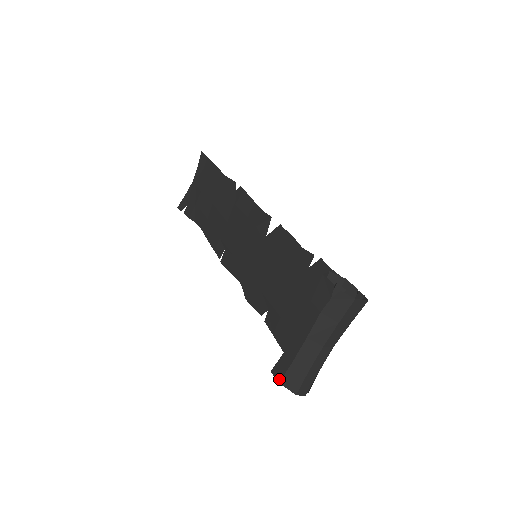
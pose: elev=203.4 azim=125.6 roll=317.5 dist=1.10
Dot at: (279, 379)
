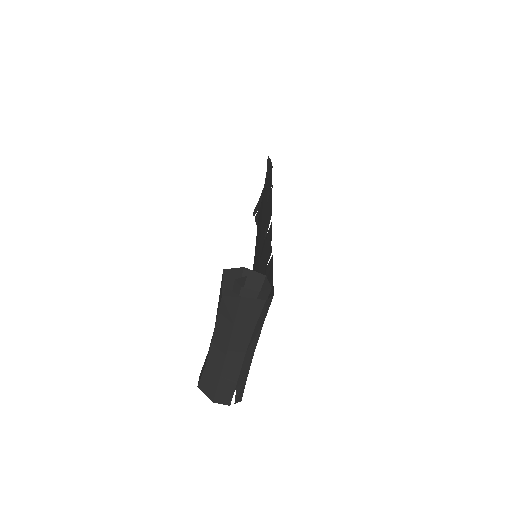
Dot at: (198, 383)
